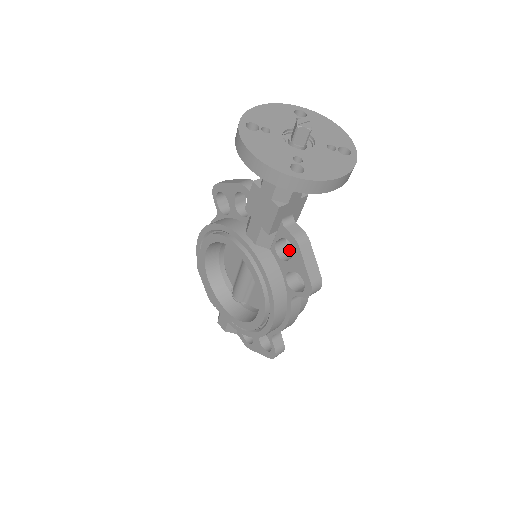
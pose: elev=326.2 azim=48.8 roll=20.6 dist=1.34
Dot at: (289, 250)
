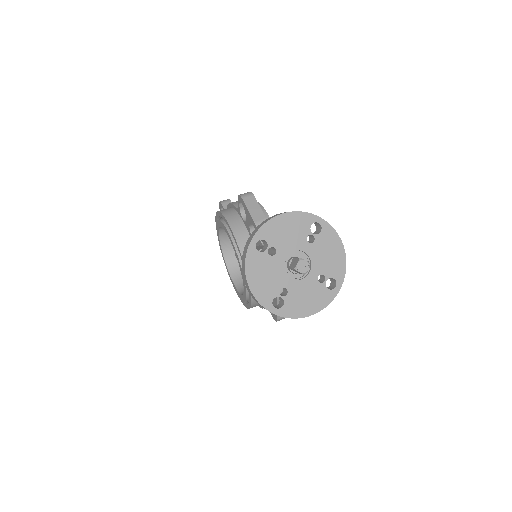
Dot at: occluded
